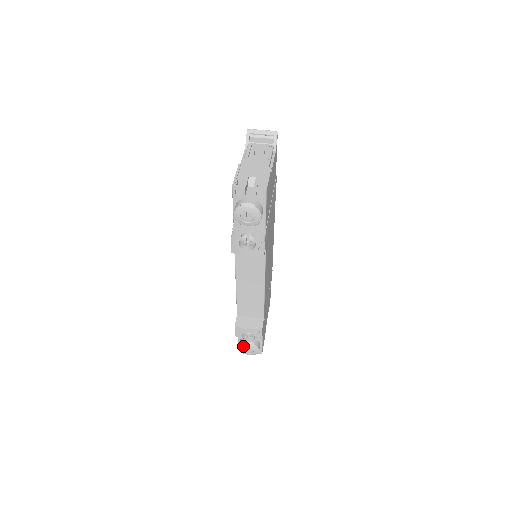
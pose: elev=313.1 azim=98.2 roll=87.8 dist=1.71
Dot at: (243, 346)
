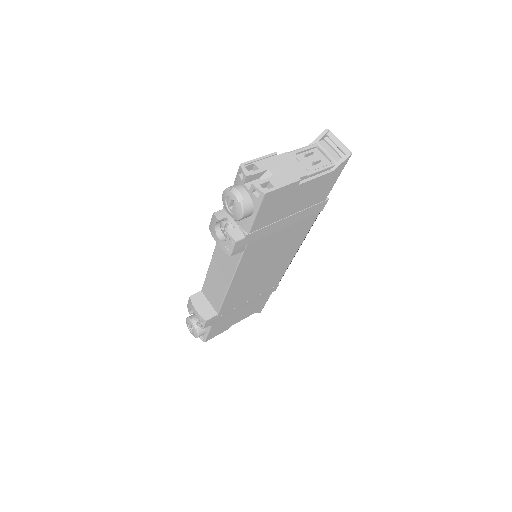
Dot at: (189, 320)
